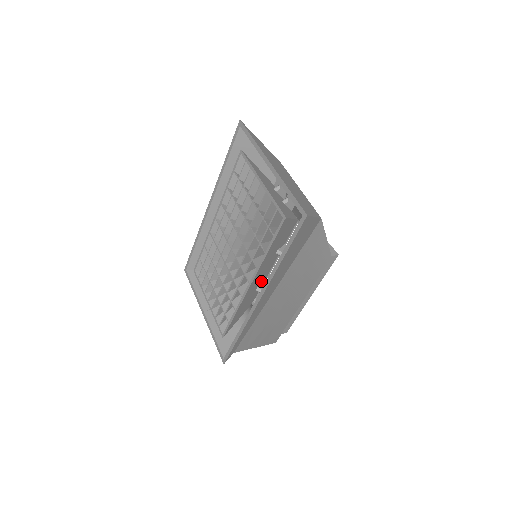
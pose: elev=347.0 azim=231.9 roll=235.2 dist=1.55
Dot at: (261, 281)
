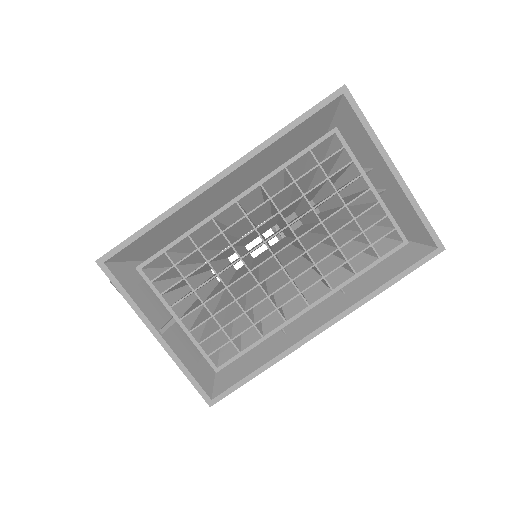
Dot at: occluded
